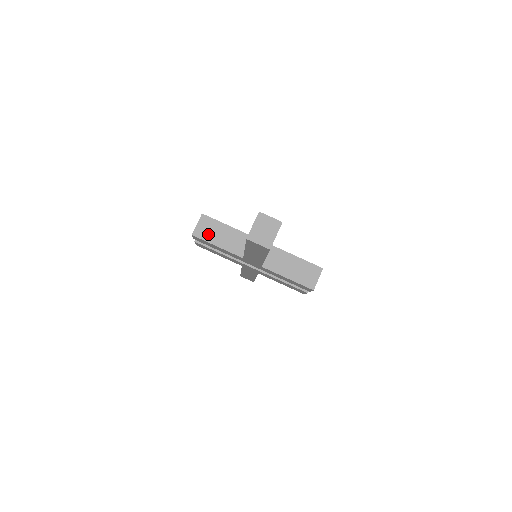
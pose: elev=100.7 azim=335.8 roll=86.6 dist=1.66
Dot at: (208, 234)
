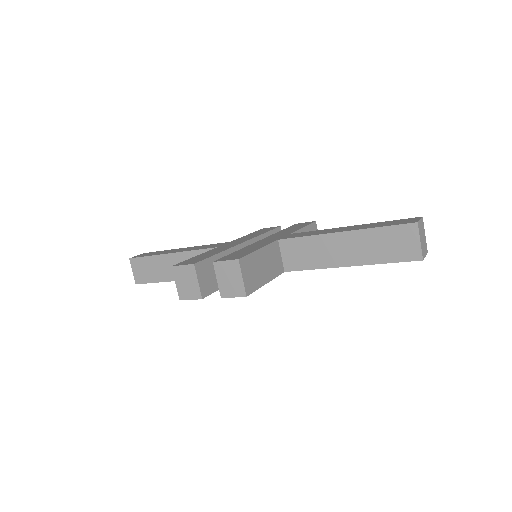
Dot at: (255, 278)
